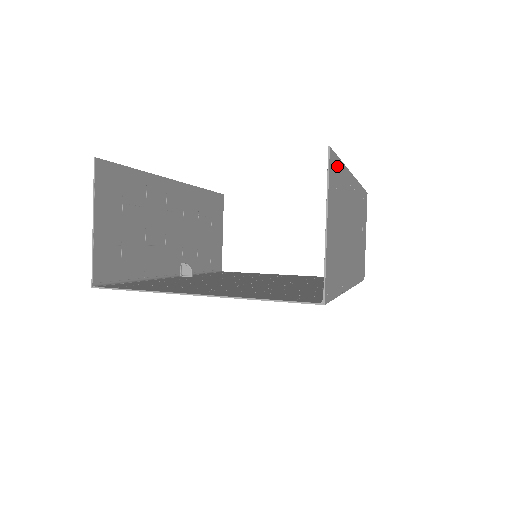
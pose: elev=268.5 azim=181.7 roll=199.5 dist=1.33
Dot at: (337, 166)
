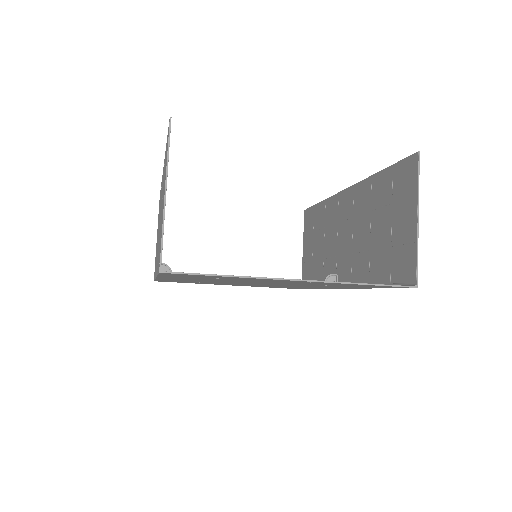
Dot at: (396, 171)
